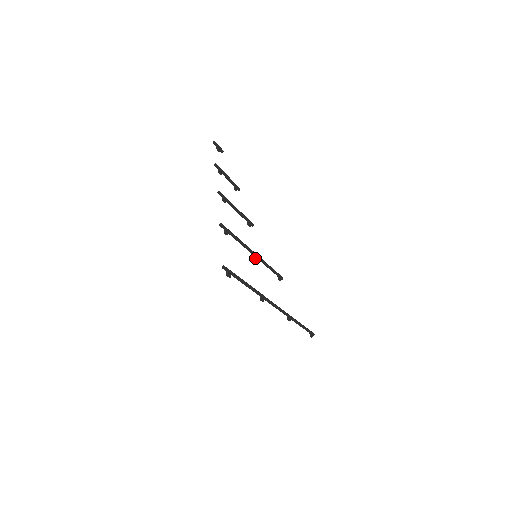
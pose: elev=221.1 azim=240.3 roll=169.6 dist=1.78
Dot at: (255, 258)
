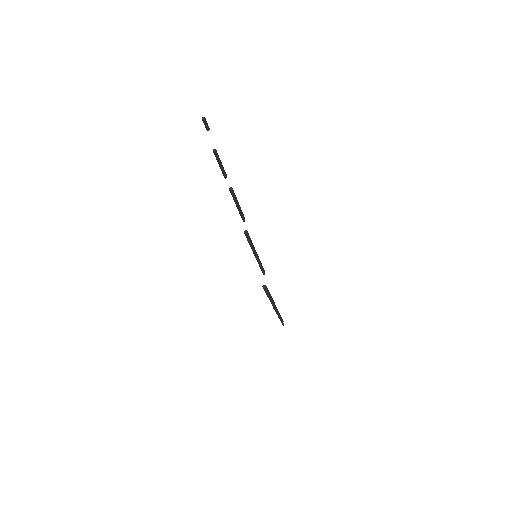
Dot at: (258, 259)
